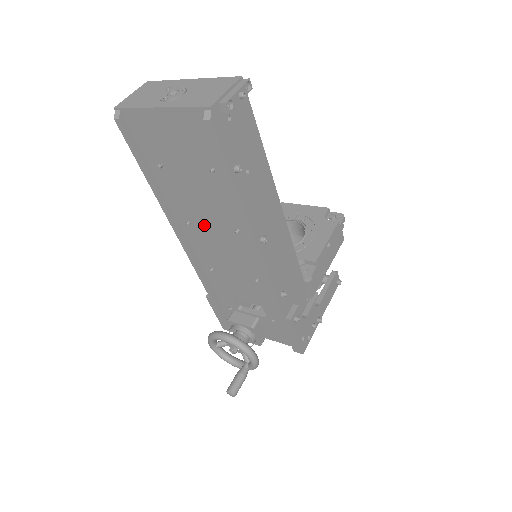
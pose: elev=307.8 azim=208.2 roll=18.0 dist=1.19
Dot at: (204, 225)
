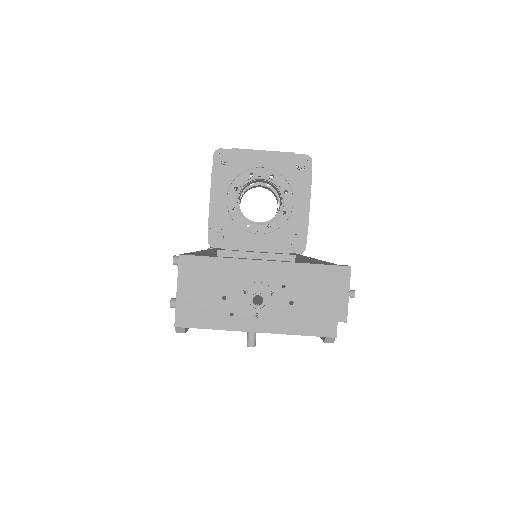
Dot at: occluded
